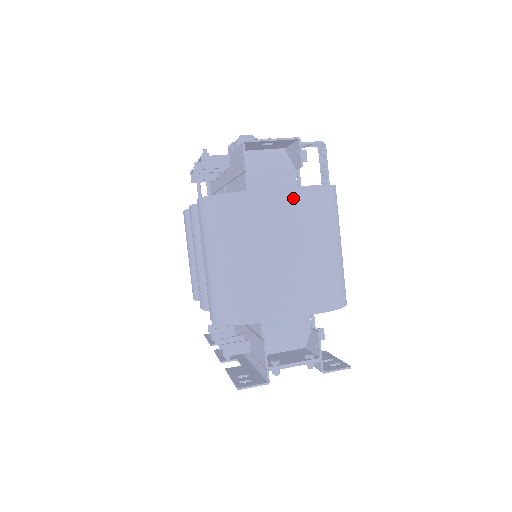
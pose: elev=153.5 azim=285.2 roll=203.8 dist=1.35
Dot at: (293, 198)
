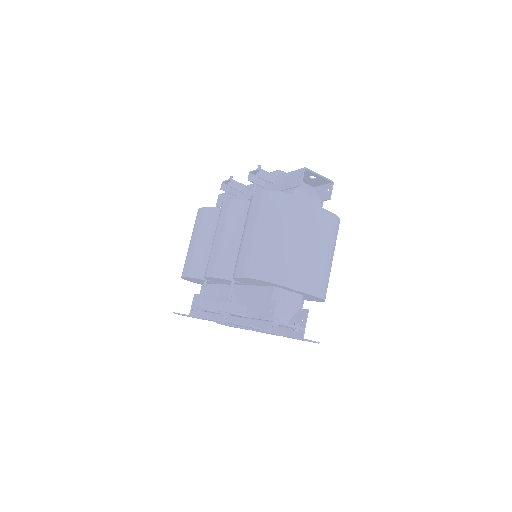
Dot at: (321, 215)
